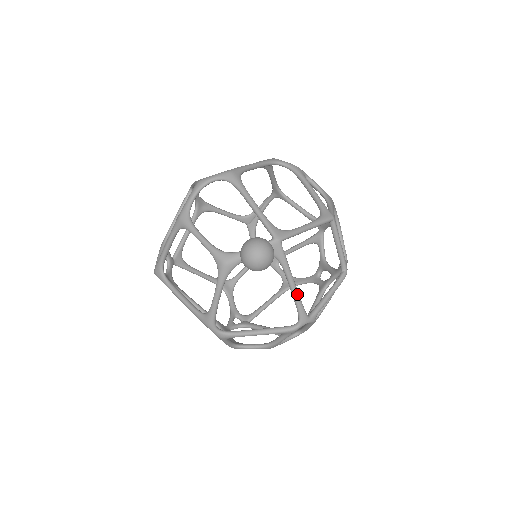
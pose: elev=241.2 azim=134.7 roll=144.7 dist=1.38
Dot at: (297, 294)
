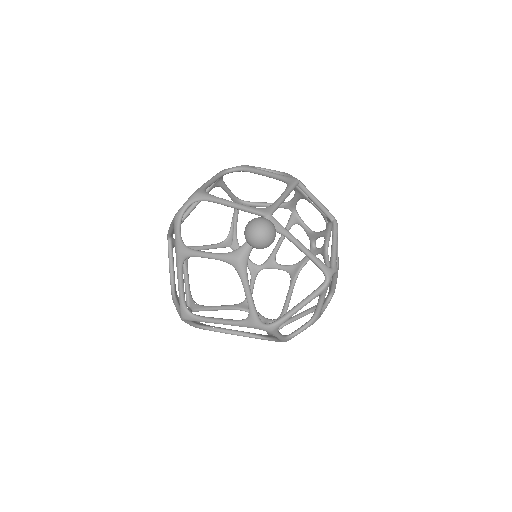
Dot at: (310, 253)
